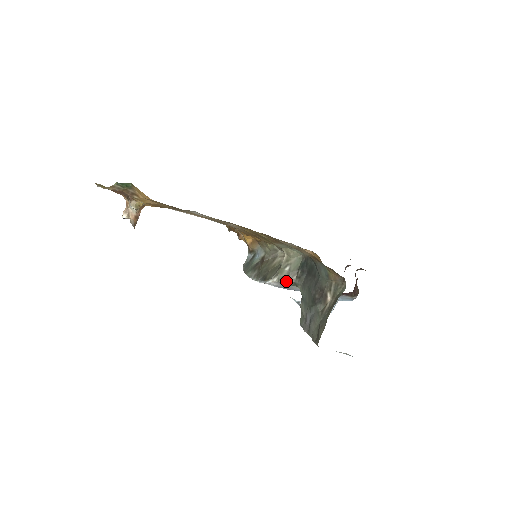
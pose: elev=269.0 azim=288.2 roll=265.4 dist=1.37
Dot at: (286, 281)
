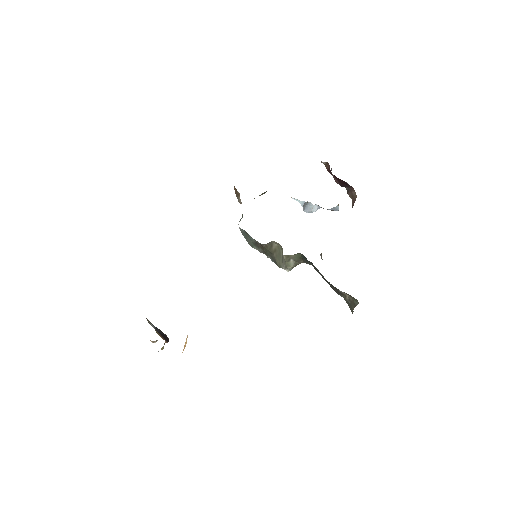
Dot at: occluded
